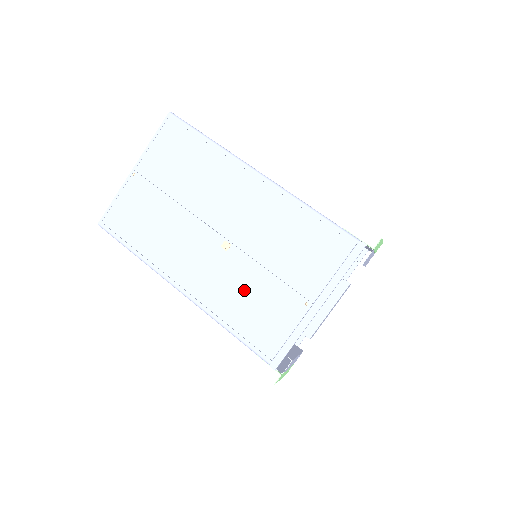
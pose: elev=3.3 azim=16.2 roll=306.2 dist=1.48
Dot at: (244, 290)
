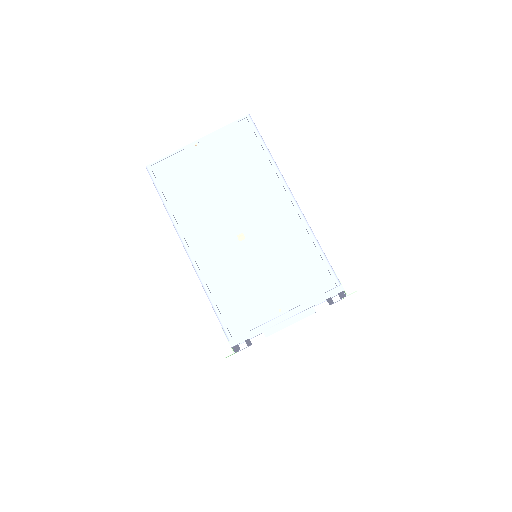
Dot at: (238, 277)
